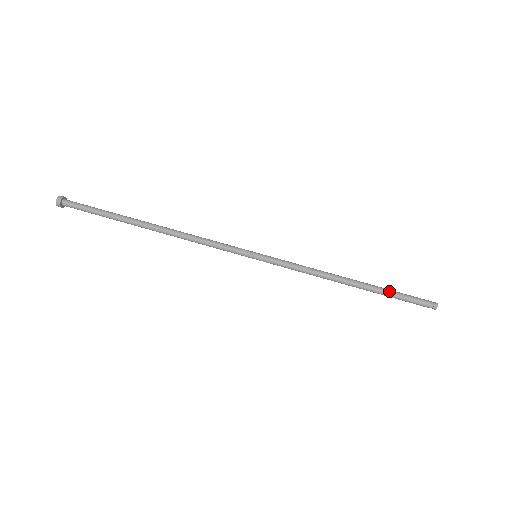
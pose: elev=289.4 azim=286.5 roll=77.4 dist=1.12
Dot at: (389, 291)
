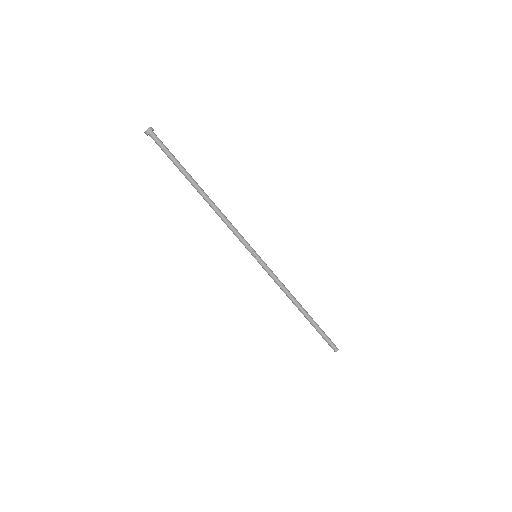
Dot at: (318, 327)
